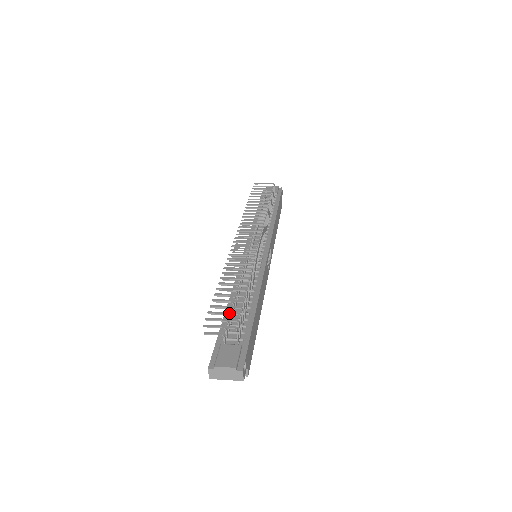
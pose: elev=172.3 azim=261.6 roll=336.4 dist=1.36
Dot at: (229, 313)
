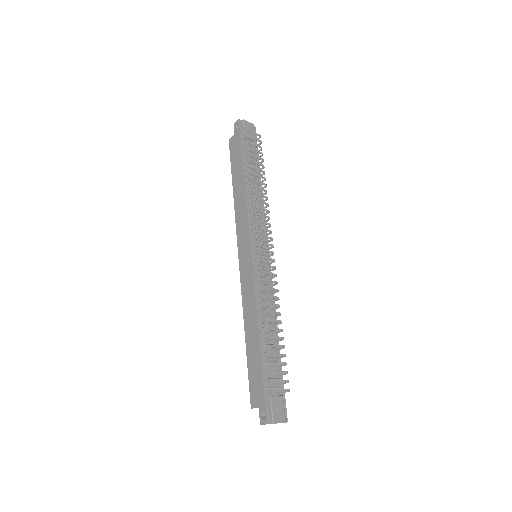
Dot at: (282, 373)
